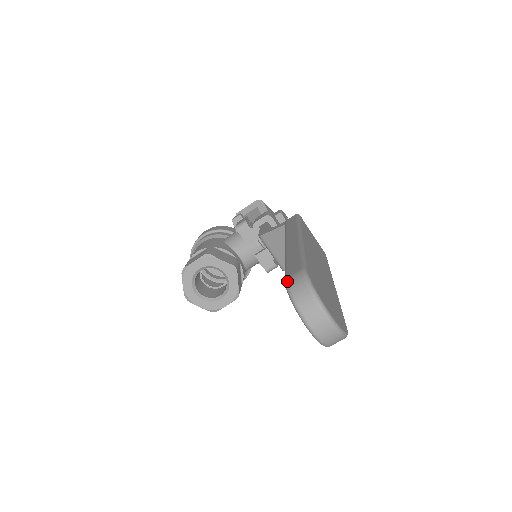
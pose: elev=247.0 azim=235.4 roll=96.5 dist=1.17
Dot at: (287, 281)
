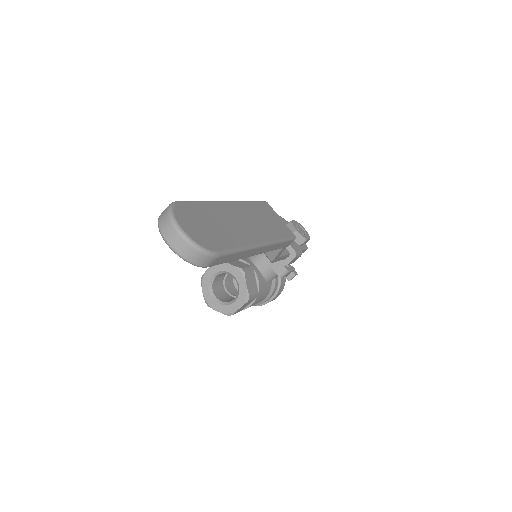
Dot at: occluded
